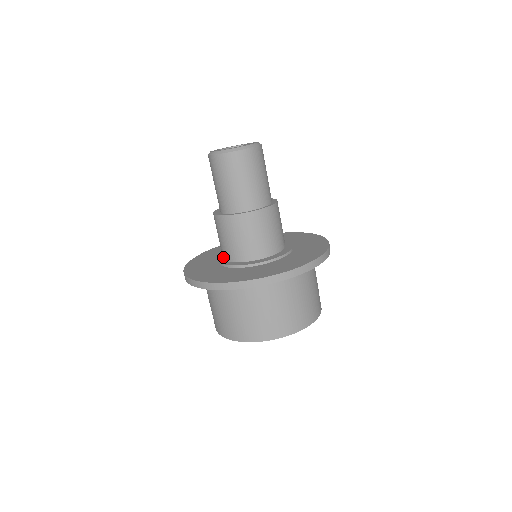
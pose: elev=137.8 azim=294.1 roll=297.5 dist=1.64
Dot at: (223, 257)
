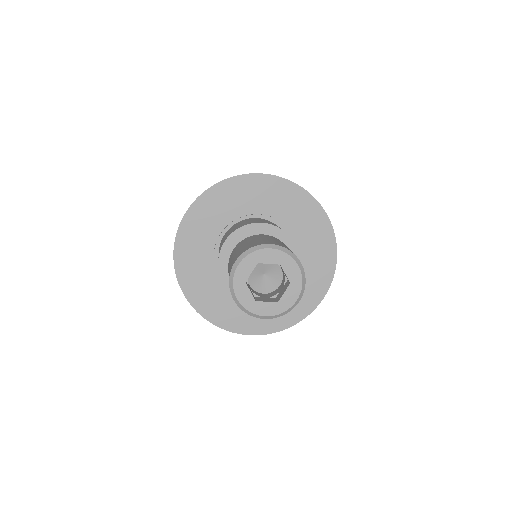
Dot at: occluded
